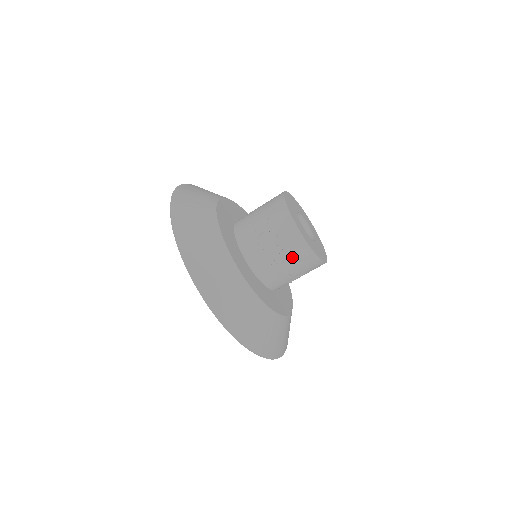
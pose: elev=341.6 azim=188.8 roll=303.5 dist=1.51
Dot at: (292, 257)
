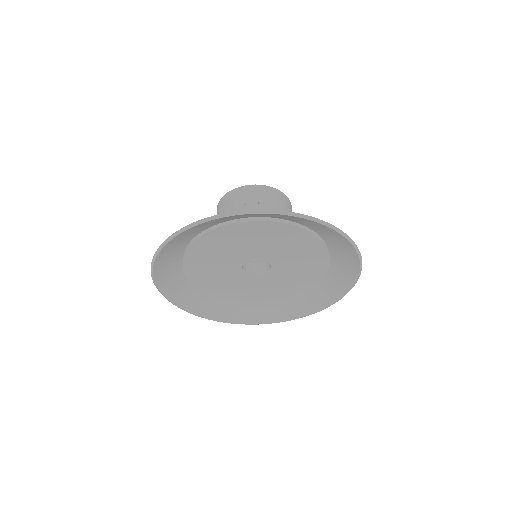
Dot at: (230, 205)
